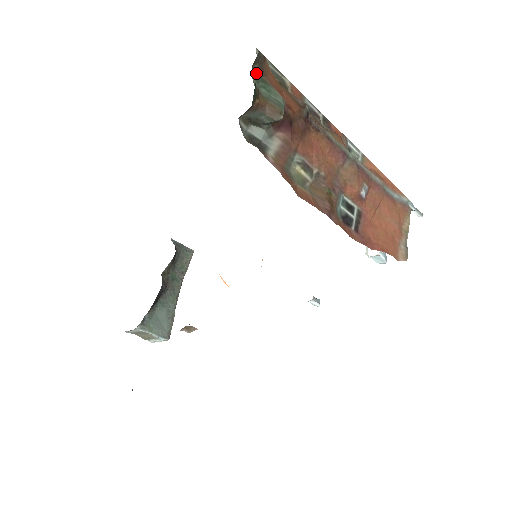
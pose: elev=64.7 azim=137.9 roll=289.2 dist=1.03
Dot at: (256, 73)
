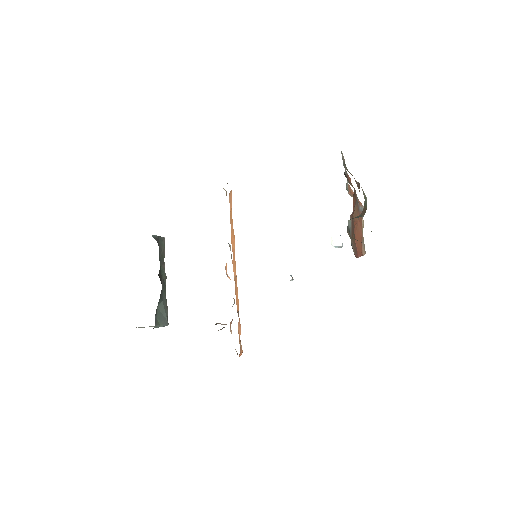
Dot at: occluded
